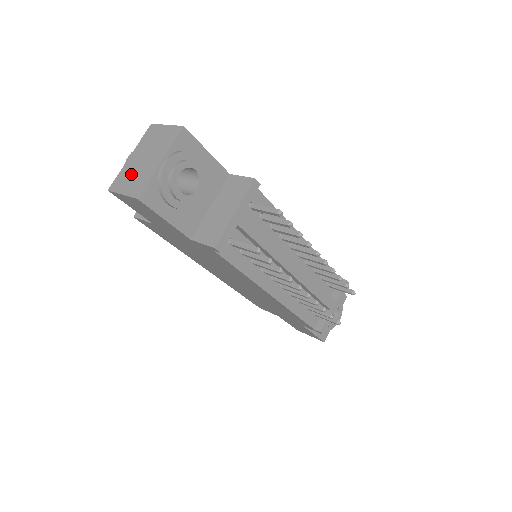
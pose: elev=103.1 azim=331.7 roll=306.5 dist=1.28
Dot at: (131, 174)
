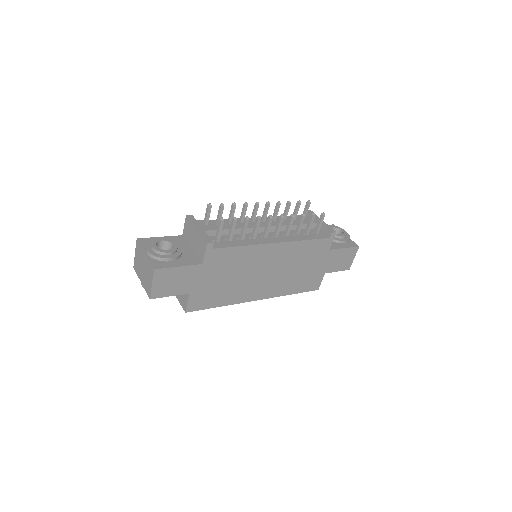
Dot at: (146, 279)
